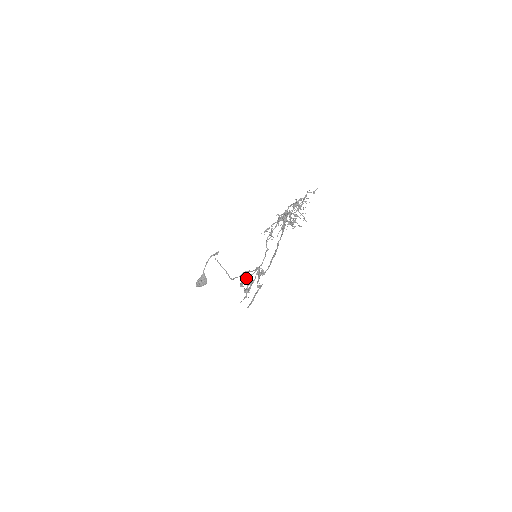
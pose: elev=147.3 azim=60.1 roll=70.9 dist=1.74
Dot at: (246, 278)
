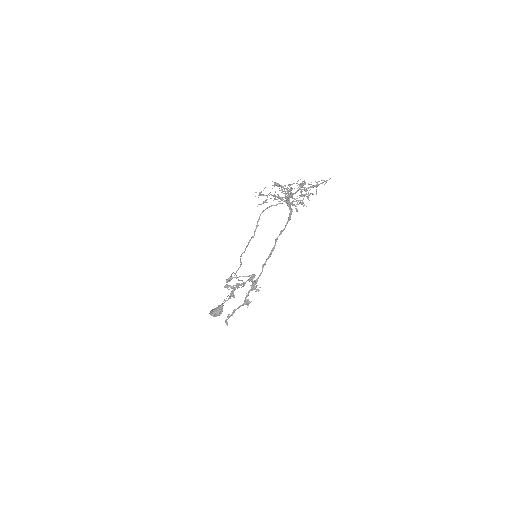
Dot at: (236, 277)
